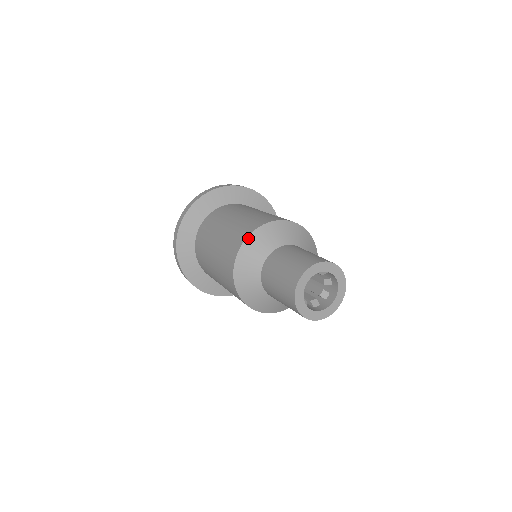
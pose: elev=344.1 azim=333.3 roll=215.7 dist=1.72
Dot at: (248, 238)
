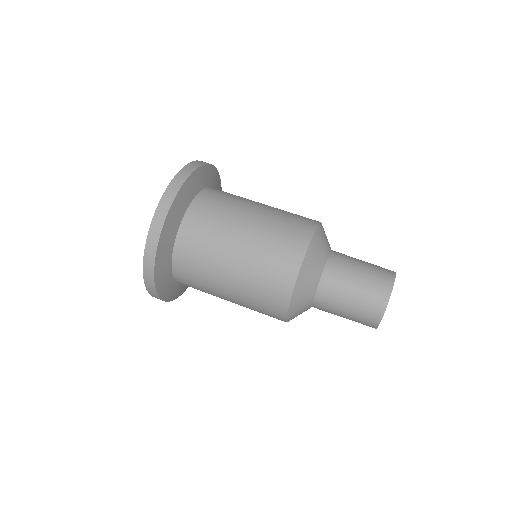
Dot at: (307, 252)
